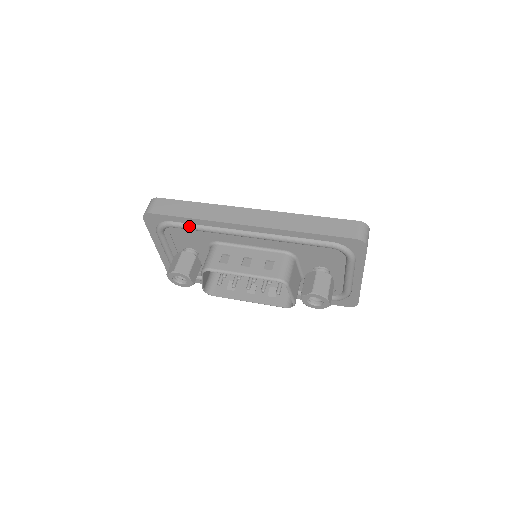
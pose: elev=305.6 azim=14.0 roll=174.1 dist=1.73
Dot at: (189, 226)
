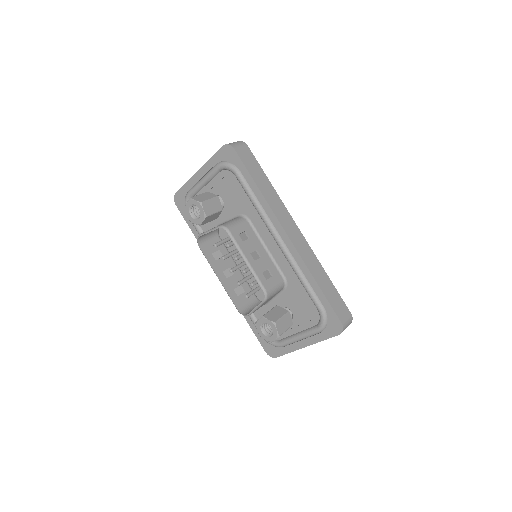
Dot at: (248, 189)
